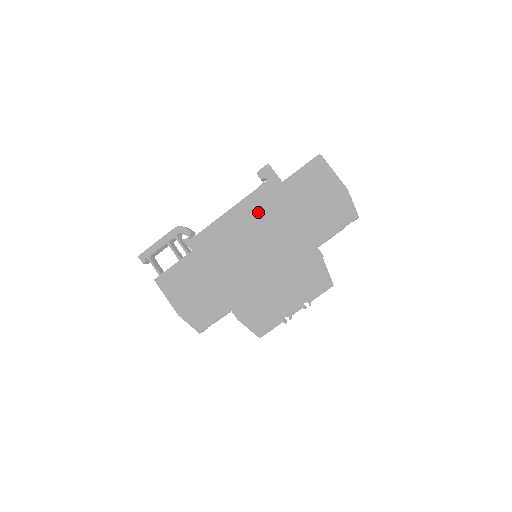
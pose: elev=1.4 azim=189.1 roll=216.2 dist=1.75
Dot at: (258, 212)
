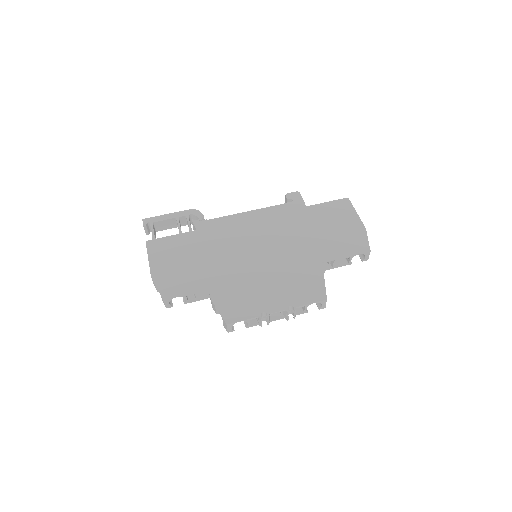
Dot at: (274, 220)
